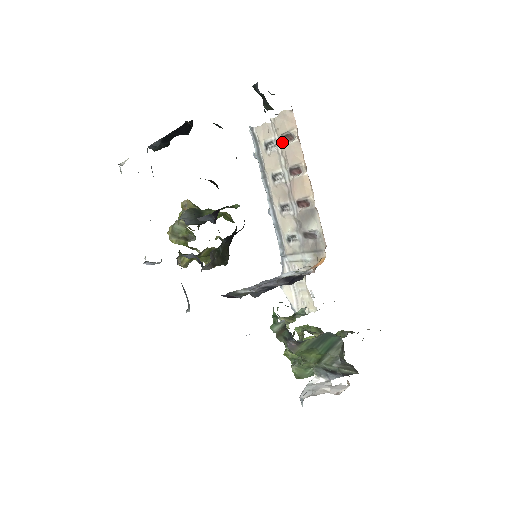
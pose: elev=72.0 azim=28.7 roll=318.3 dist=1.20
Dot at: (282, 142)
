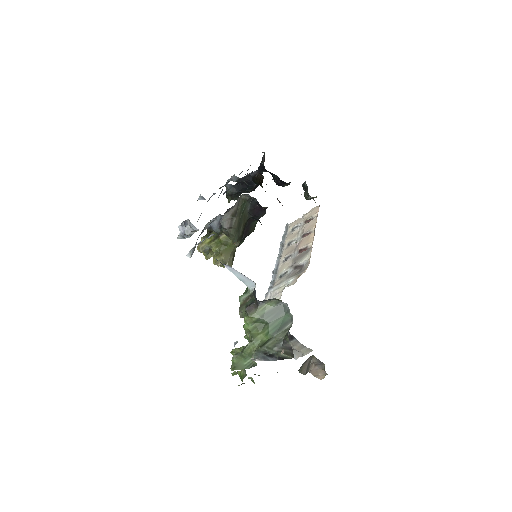
Dot at: (305, 223)
